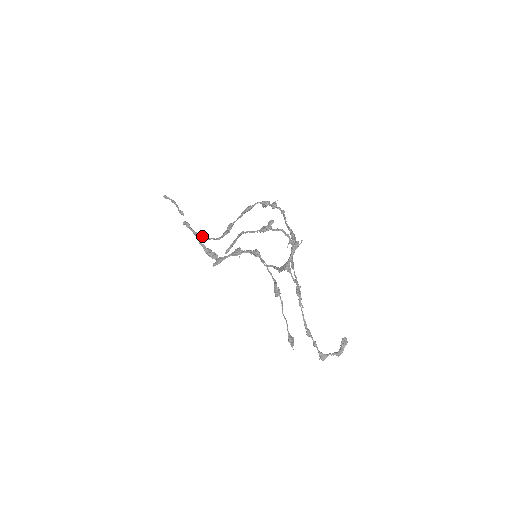
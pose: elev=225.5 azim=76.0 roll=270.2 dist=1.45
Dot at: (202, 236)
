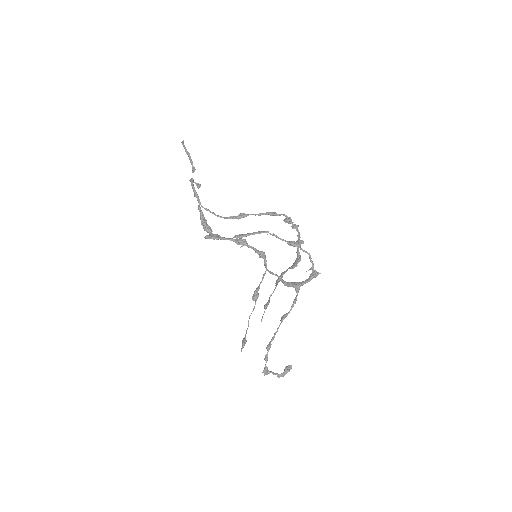
Dot at: occluded
